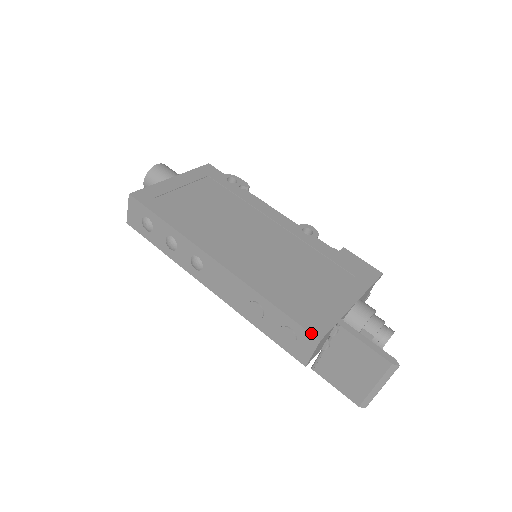
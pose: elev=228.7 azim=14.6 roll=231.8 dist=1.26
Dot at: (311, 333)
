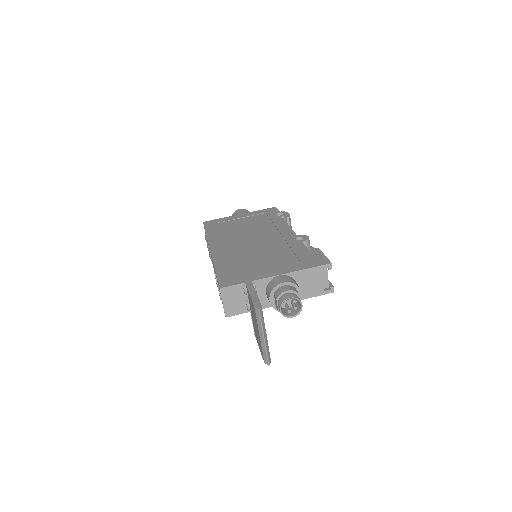
Dot at: (219, 284)
